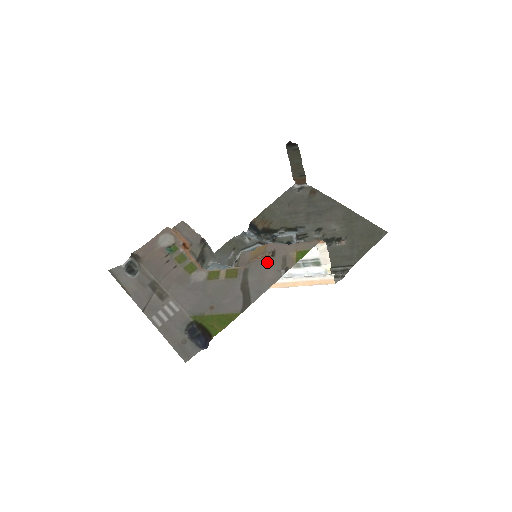
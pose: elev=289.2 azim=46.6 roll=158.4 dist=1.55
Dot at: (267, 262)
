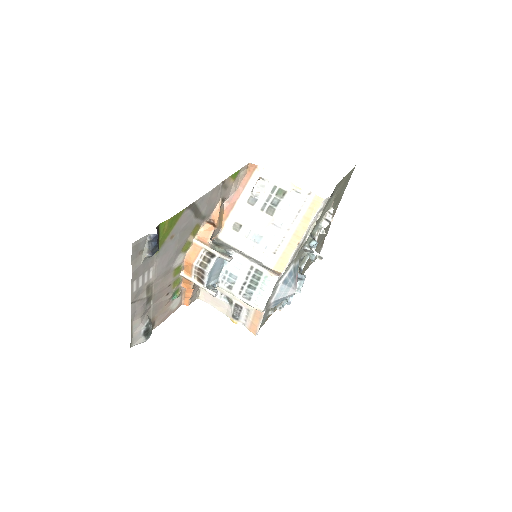
Dot at: (217, 202)
